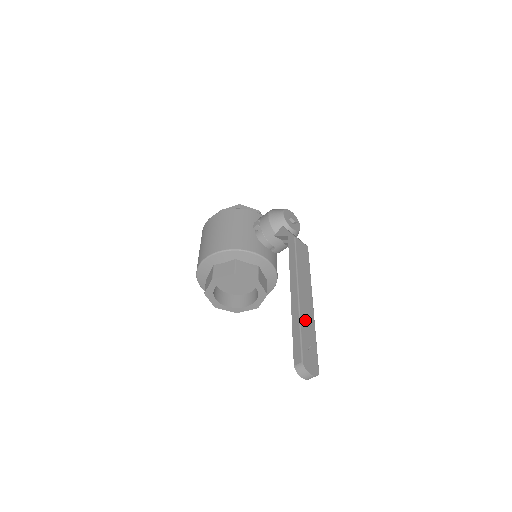
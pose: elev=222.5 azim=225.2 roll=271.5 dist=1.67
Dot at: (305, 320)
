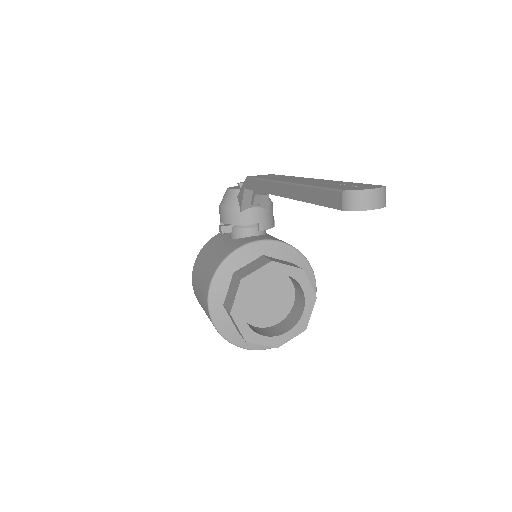
Dot at: (313, 183)
